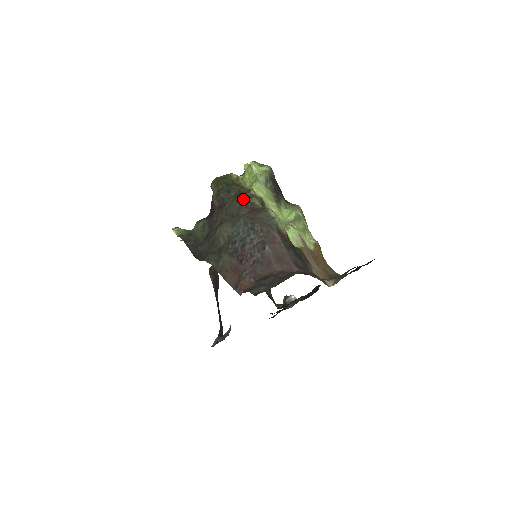
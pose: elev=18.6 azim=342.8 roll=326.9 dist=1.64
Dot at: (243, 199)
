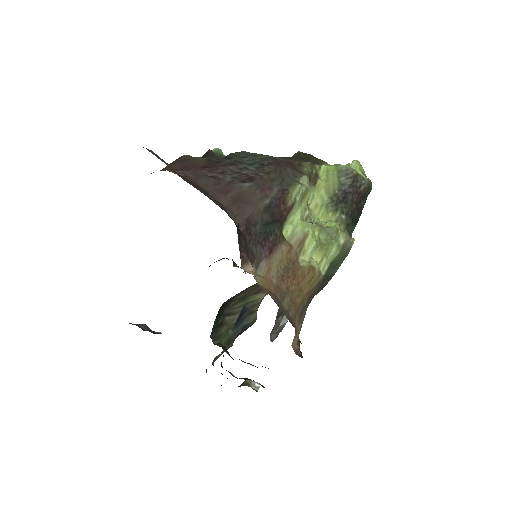
Dot at: occluded
